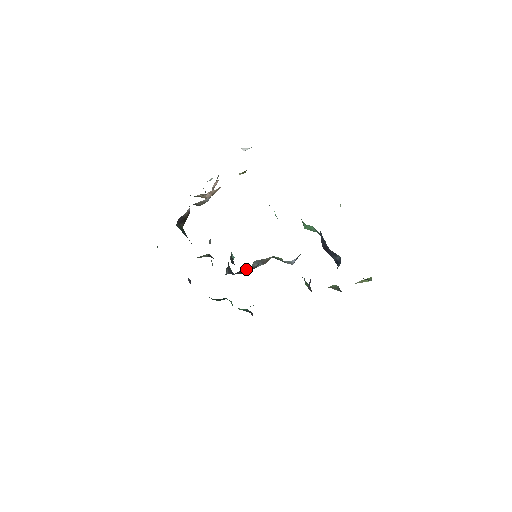
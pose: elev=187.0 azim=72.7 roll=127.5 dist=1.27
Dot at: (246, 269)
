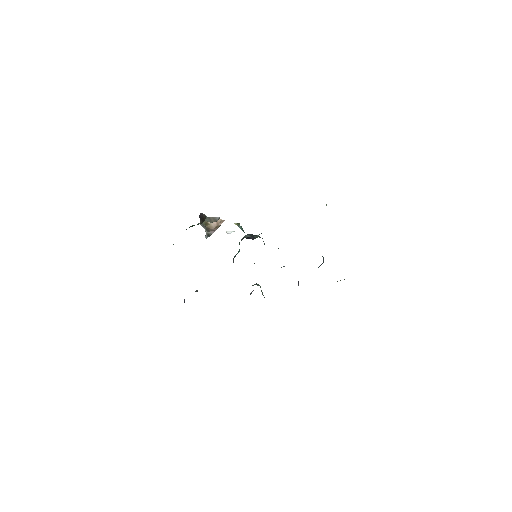
Dot at: occluded
